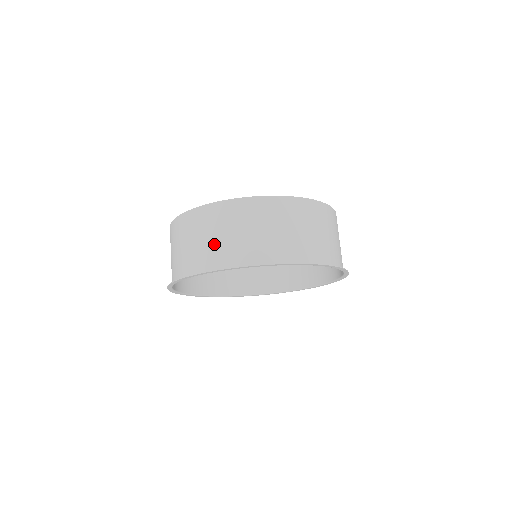
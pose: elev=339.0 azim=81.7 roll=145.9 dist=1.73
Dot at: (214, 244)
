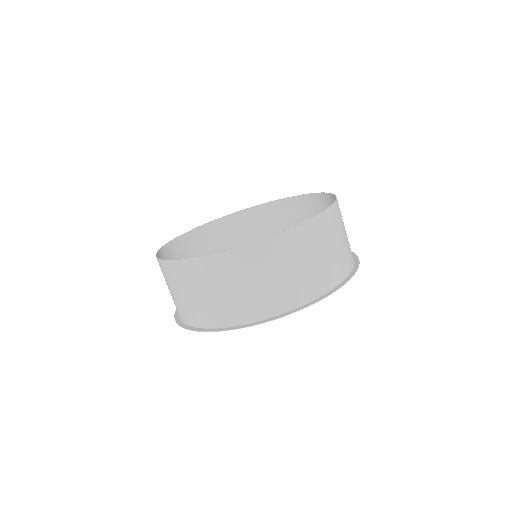
Dot at: (274, 286)
